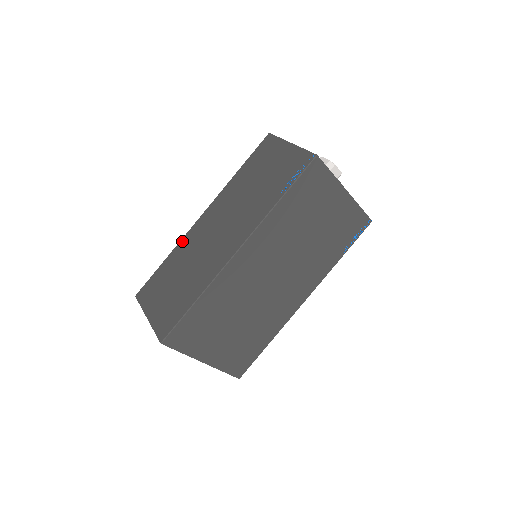
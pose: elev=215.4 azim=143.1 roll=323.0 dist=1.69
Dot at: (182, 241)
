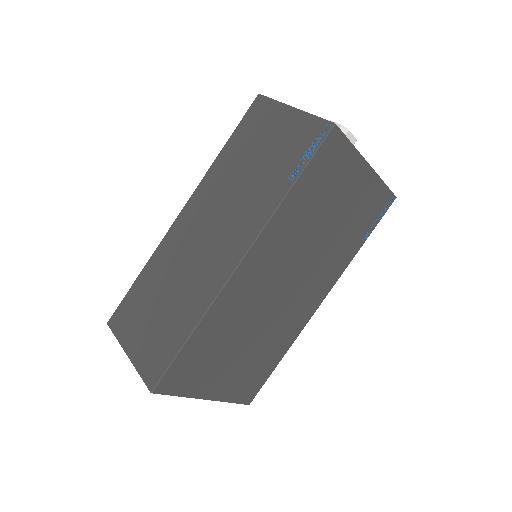
Dot at: (159, 248)
